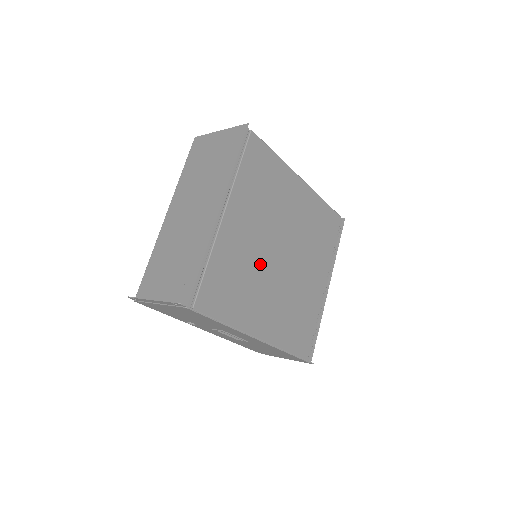
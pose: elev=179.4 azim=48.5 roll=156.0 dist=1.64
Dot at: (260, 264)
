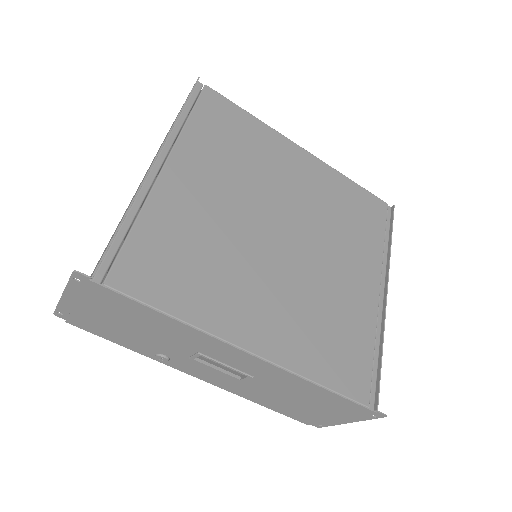
Dot at: (240, 241)
